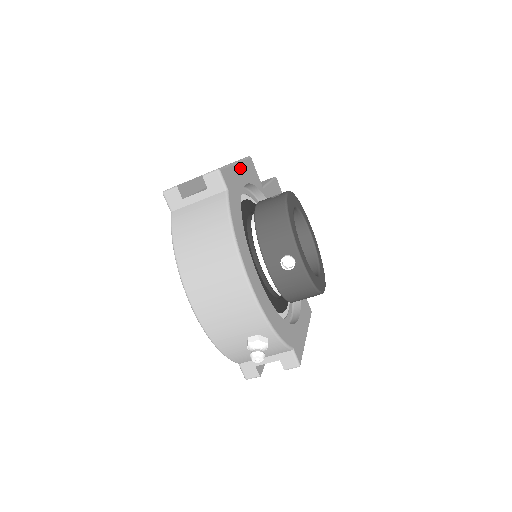
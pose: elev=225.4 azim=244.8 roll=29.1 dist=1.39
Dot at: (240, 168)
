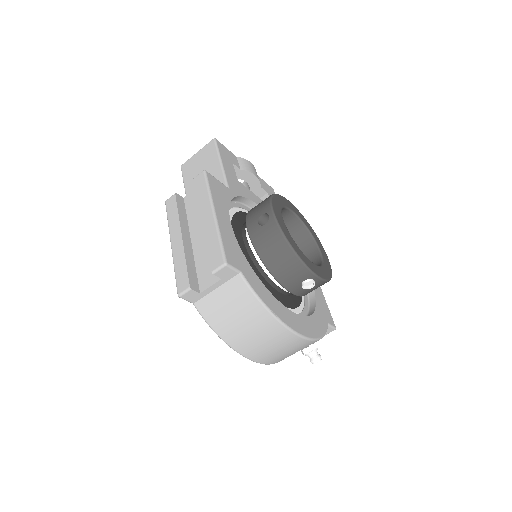
Dot at: (219, 214)
